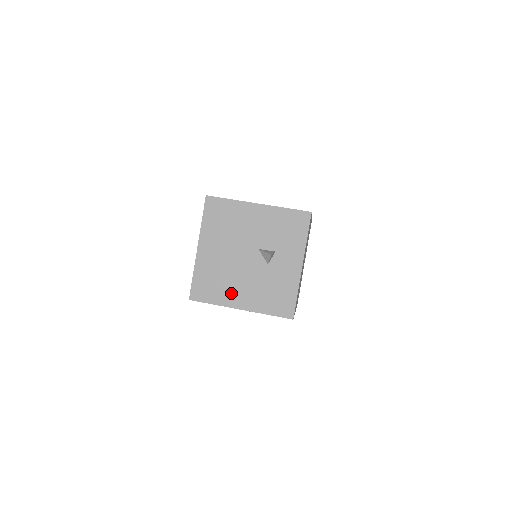
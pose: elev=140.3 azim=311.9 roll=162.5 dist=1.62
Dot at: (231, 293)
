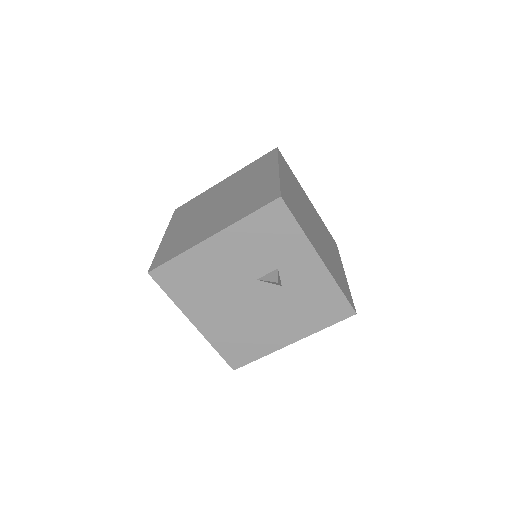
Dot at: (269, 337)
